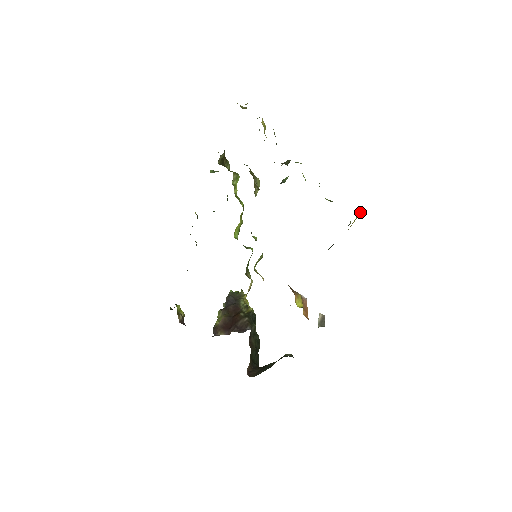
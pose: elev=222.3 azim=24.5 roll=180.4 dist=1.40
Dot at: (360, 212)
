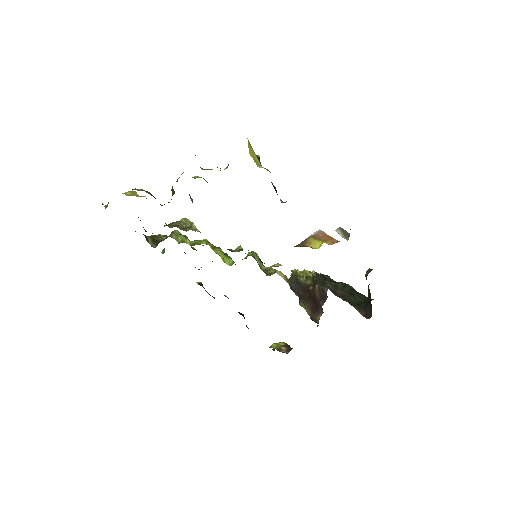
Dot at: (248, 147)
